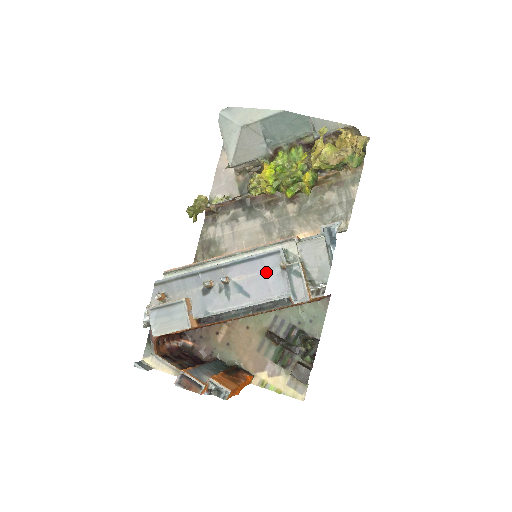
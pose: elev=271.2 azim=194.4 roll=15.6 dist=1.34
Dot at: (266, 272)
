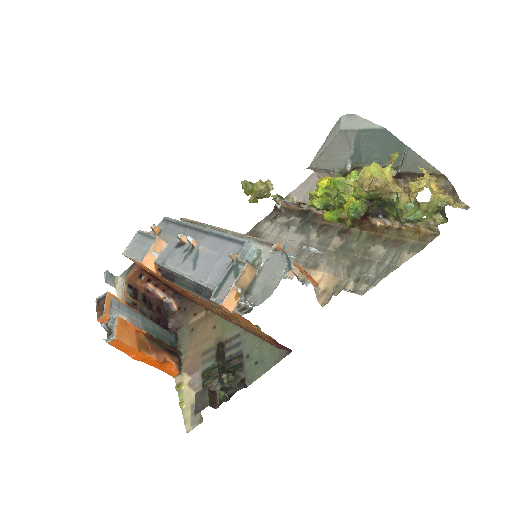
Dot at: (222, 256)
